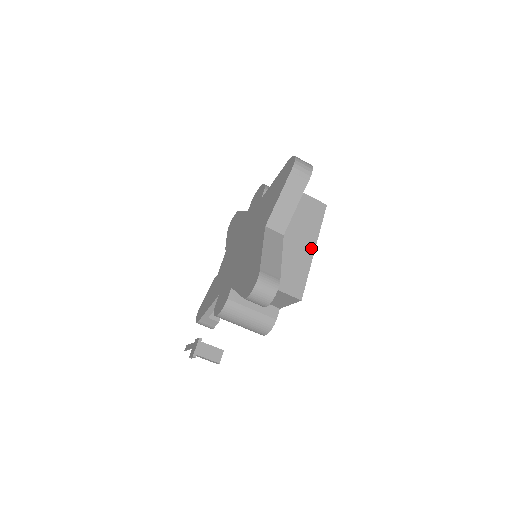
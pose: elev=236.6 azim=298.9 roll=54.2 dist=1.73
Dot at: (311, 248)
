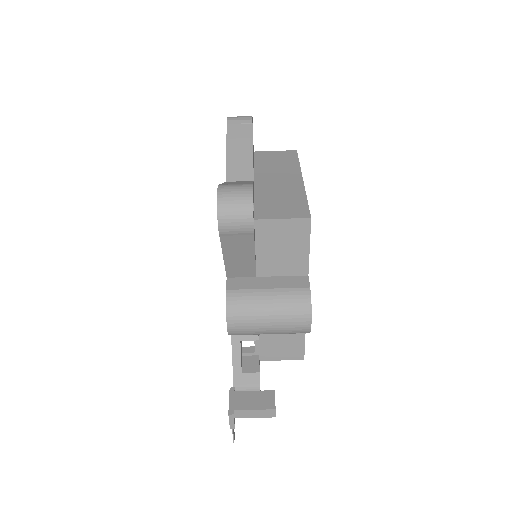
Dot at: (297, 179)
